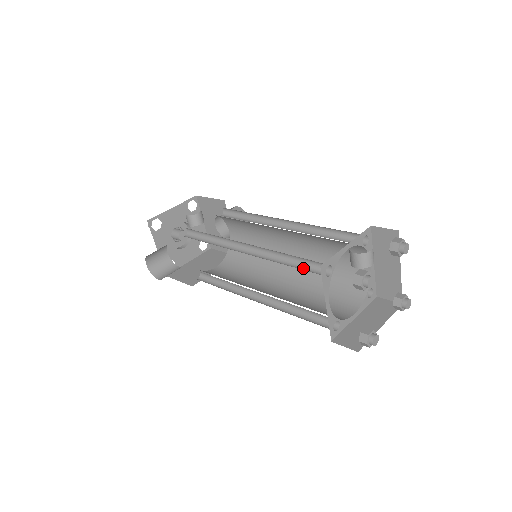
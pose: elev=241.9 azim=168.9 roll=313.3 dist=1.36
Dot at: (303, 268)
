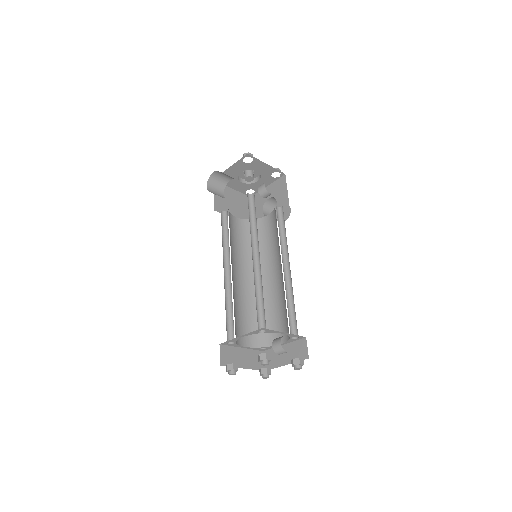
Dot at: (258, 310)
